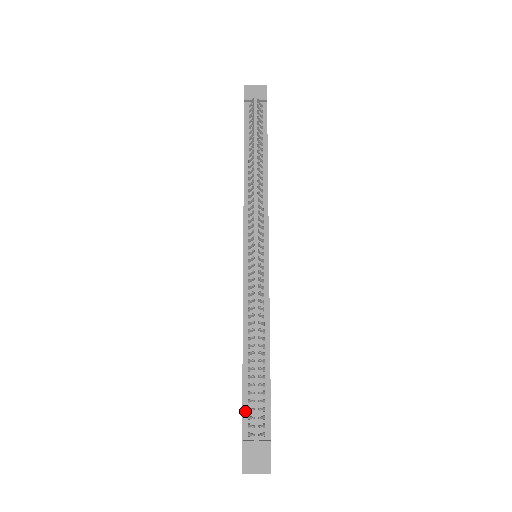
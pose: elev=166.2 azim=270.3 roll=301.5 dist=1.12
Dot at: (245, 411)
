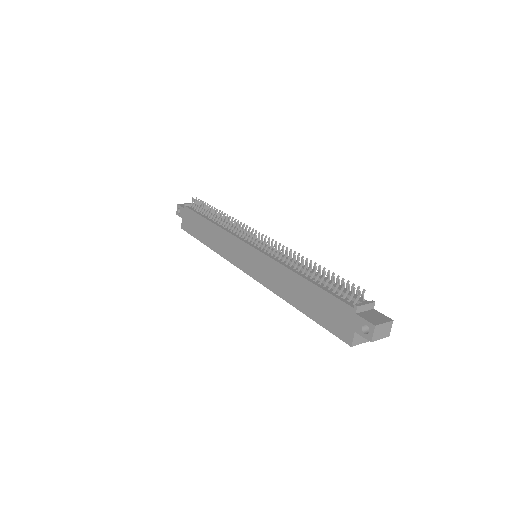
Dot at: (337, 296)
